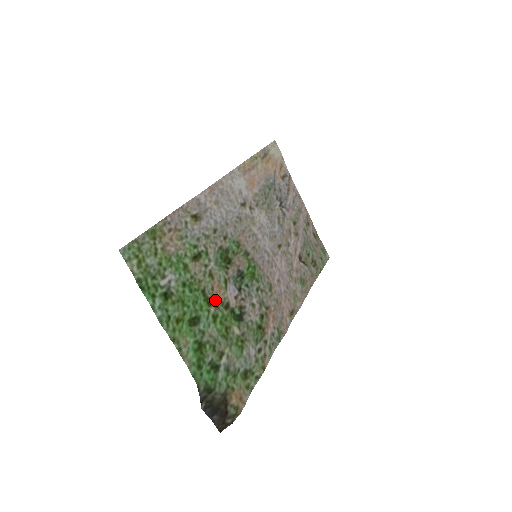
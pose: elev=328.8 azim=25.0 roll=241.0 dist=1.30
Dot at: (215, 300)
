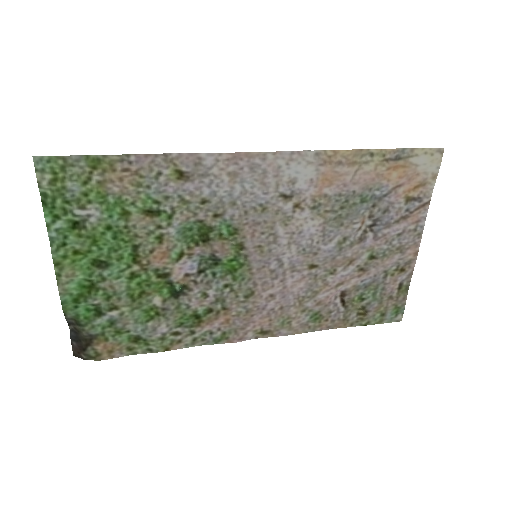
Dot at: (147, 262)
